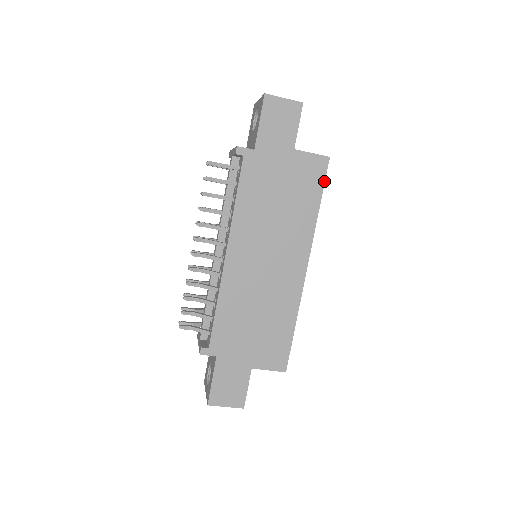
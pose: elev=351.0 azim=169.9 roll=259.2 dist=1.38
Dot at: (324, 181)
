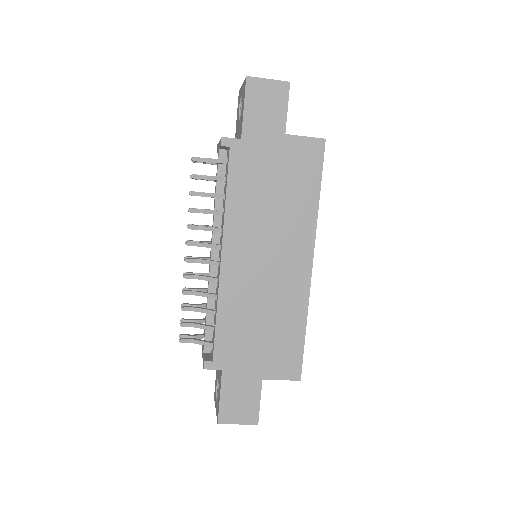
Dot at: (322, 166)
